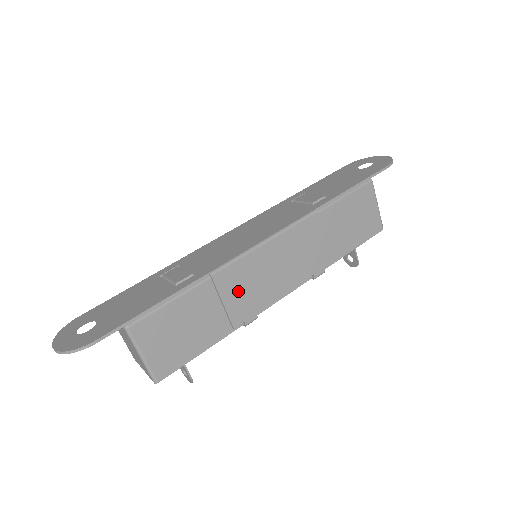
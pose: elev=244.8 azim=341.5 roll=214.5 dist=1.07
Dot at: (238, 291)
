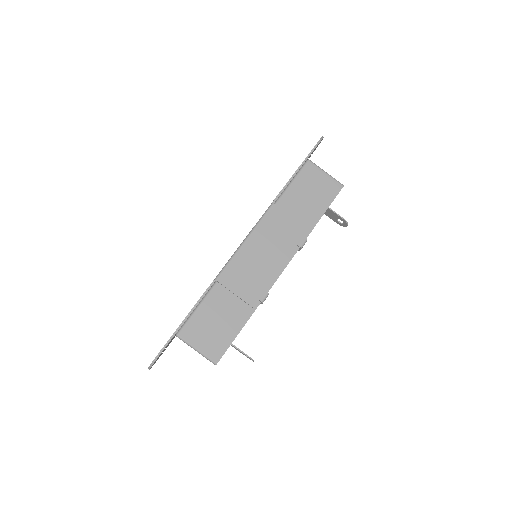
Dot at: (242, 282)
